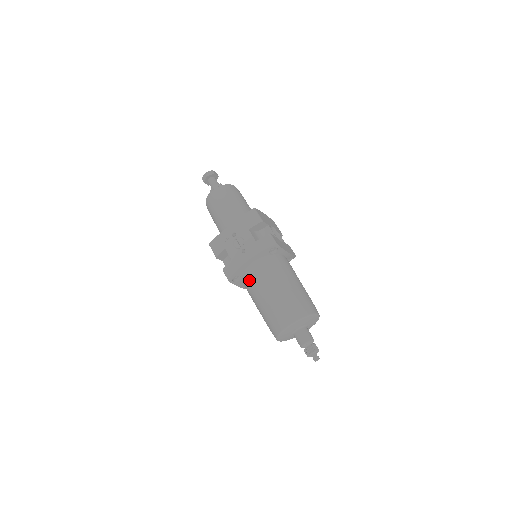
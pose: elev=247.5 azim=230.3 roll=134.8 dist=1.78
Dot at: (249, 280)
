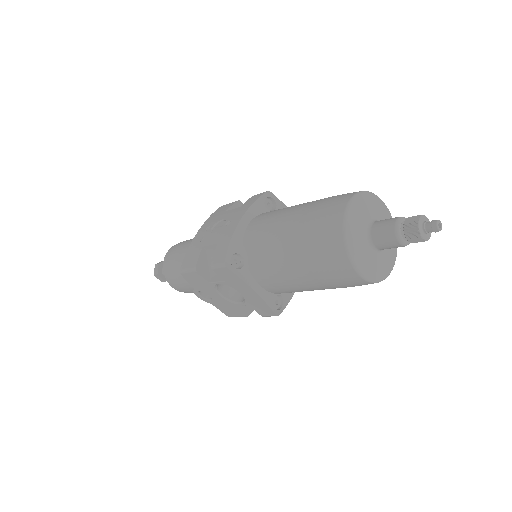
Dot at: (255, 241)
